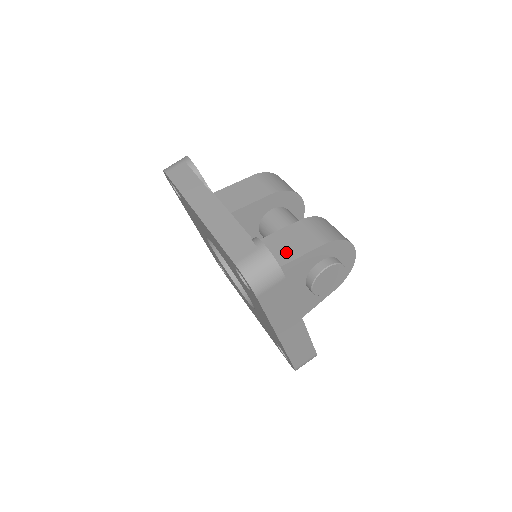
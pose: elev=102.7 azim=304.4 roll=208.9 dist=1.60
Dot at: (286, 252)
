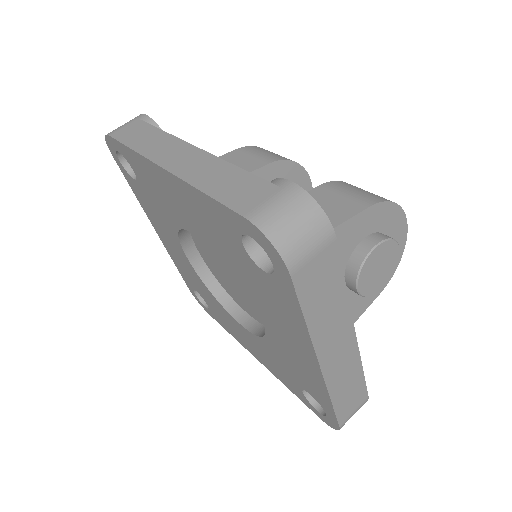
Dot at: occluded
